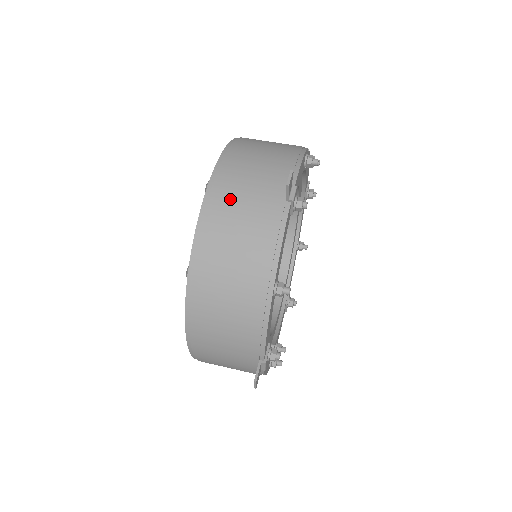
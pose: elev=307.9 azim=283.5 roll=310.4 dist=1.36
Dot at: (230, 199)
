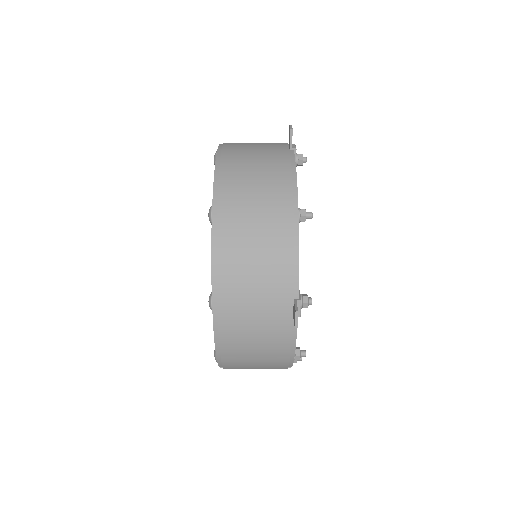
Dot at: (241, 154)
